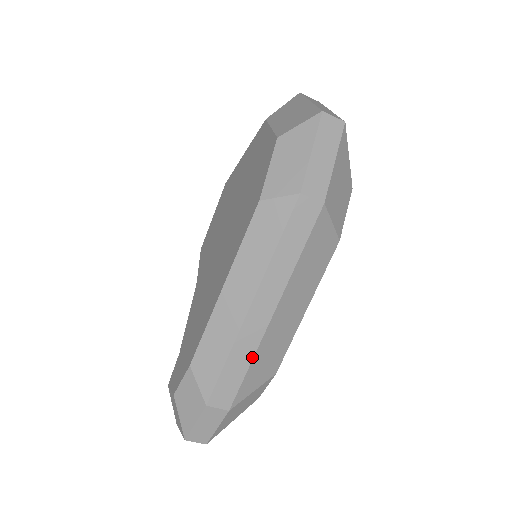
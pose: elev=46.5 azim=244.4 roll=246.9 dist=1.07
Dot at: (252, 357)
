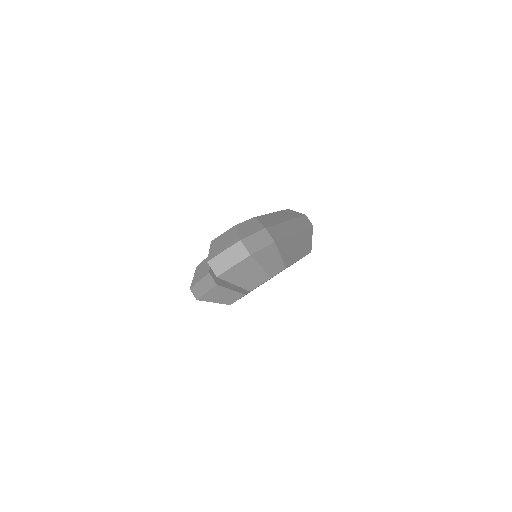
Dot at: (287, 236)
